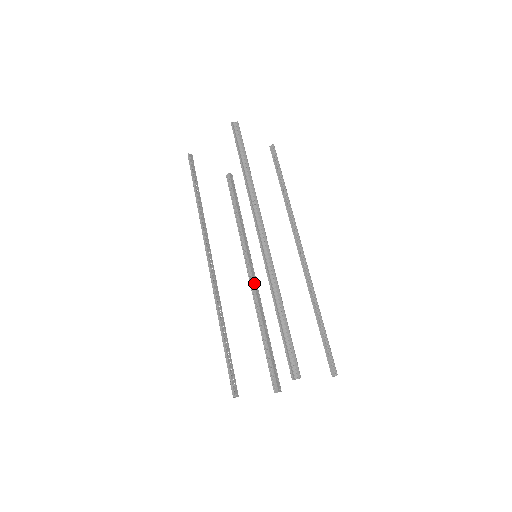
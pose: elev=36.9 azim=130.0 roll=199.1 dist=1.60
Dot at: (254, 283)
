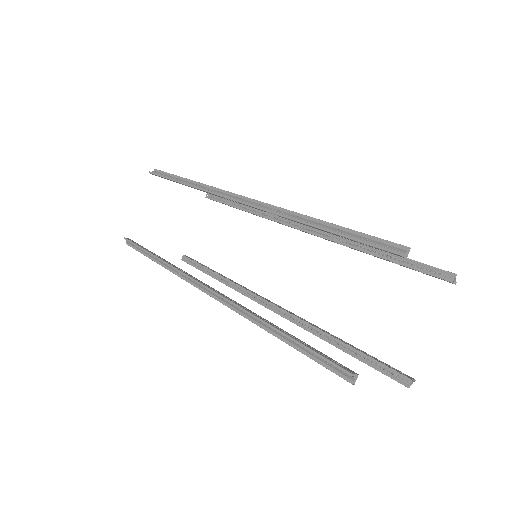
Dot at: (279, 307)
